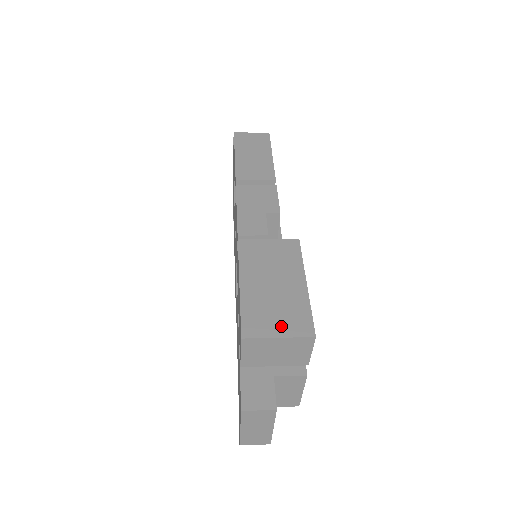
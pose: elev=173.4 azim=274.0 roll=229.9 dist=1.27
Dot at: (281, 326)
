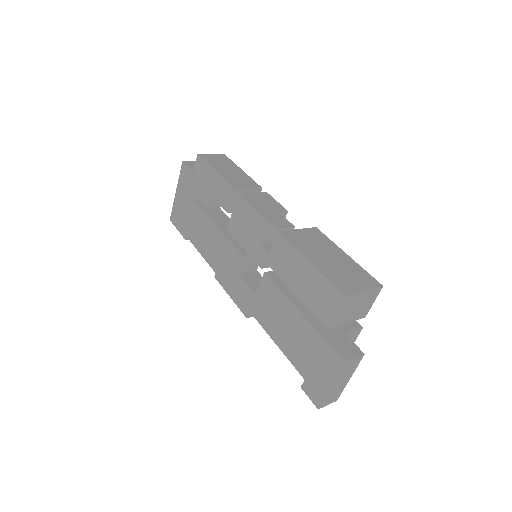
Dot at: (359, 283)
